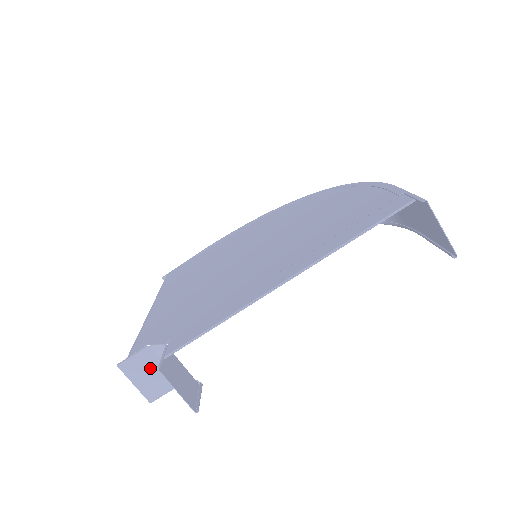
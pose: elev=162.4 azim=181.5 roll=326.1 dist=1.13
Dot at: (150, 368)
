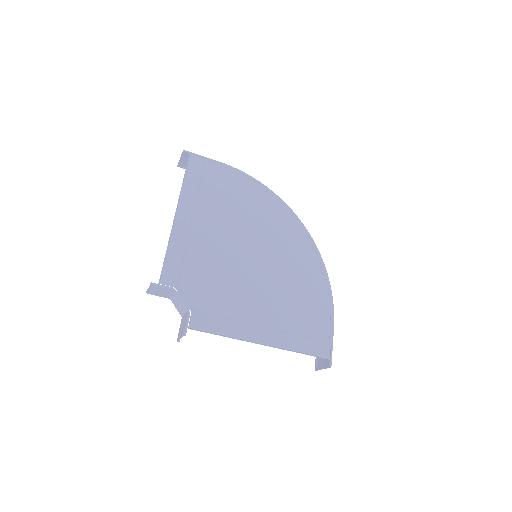
Dot at: (164, 292)
